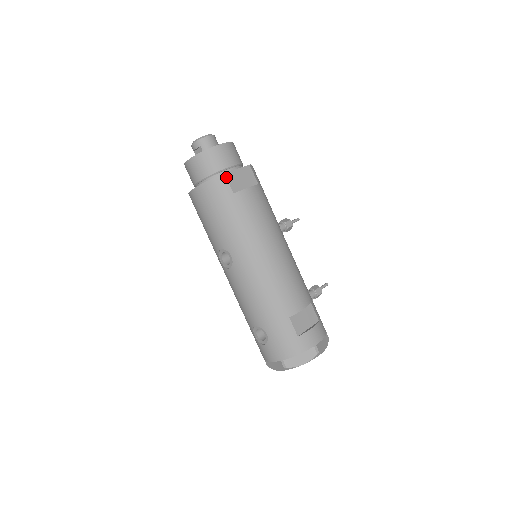
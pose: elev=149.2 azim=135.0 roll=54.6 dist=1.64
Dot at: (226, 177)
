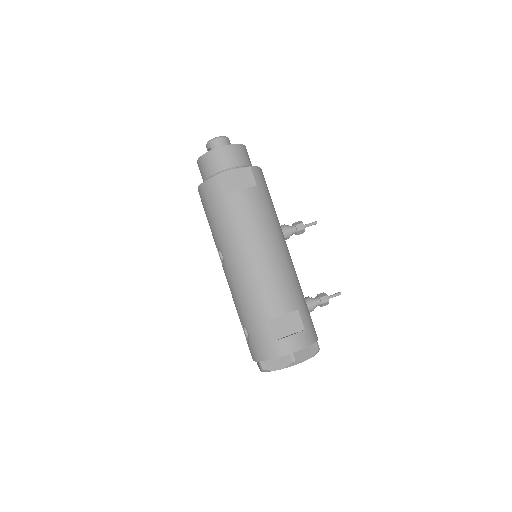
Dot at: (220, 178)
